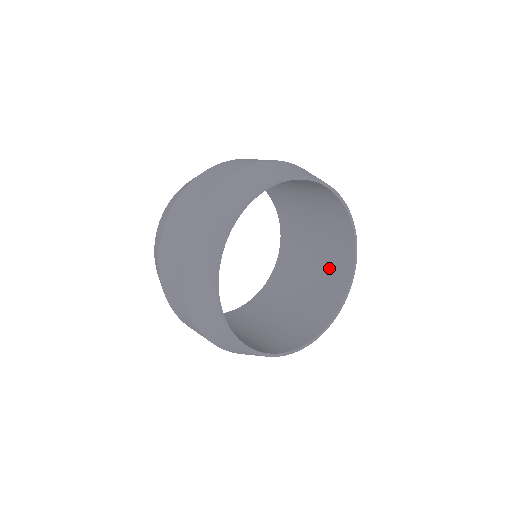
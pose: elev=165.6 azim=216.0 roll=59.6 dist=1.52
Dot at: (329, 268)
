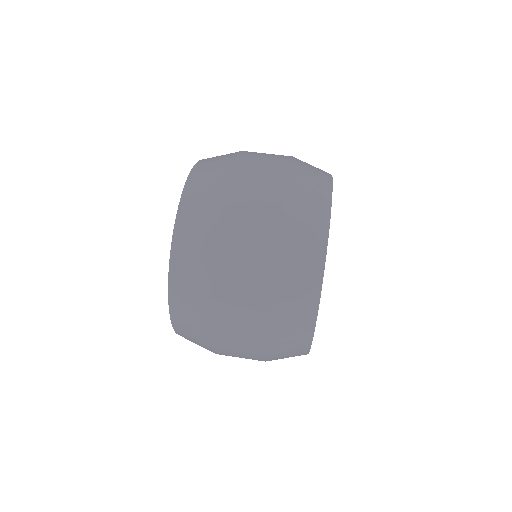
Dot at: occluded
